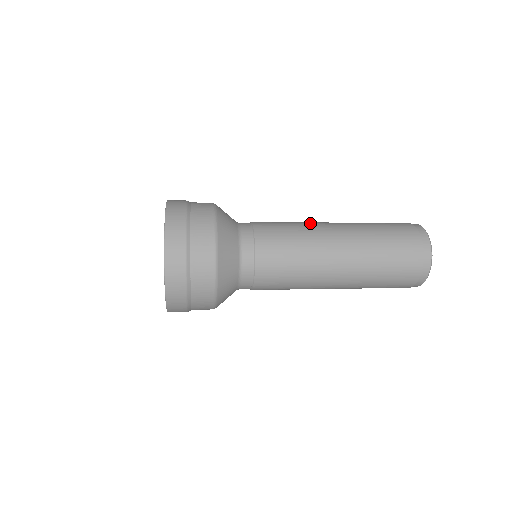
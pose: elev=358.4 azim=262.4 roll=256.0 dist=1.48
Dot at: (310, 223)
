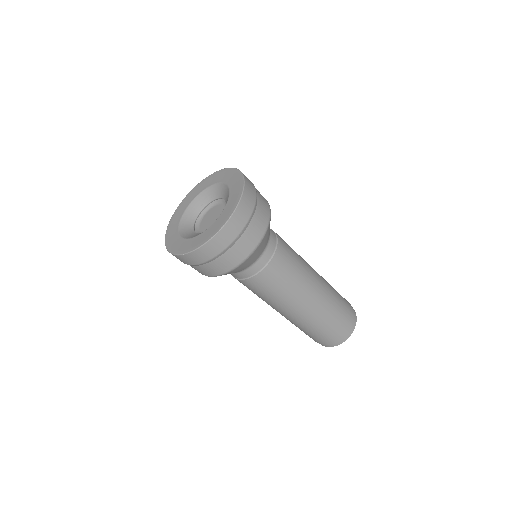
Dot at: occluded
